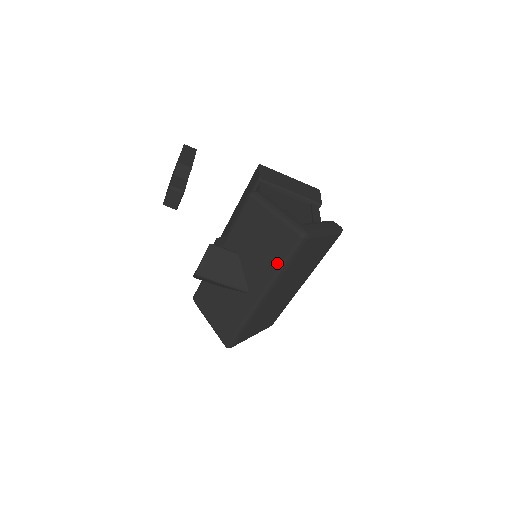
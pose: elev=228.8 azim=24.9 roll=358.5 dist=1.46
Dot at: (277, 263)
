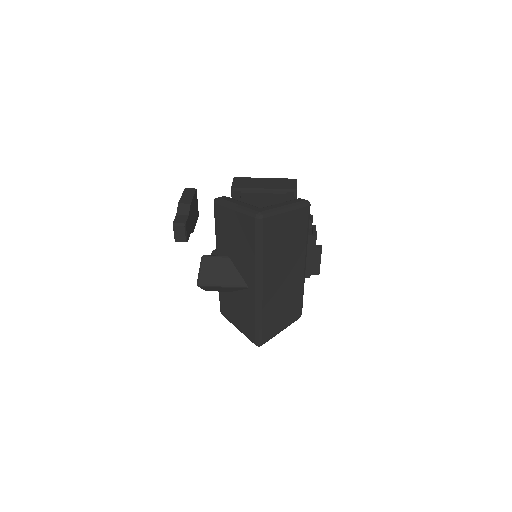
Dot at: (253, 250)
